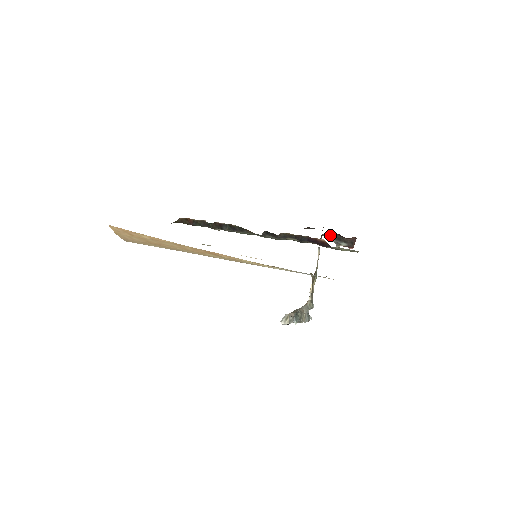
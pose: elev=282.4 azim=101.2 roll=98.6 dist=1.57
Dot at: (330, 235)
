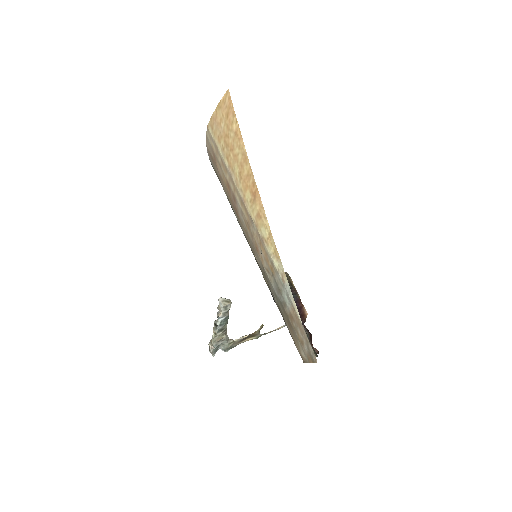
Dot at: (304, 328)
